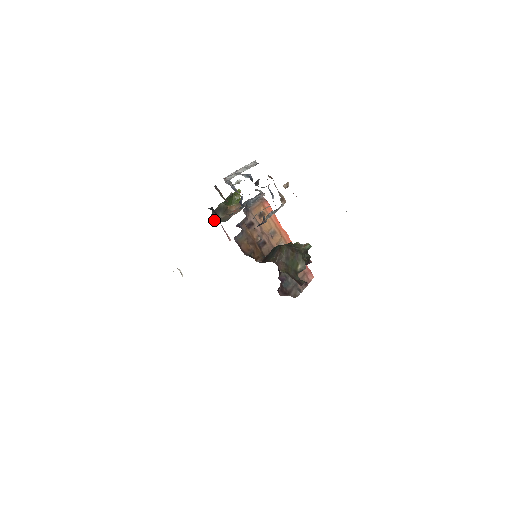
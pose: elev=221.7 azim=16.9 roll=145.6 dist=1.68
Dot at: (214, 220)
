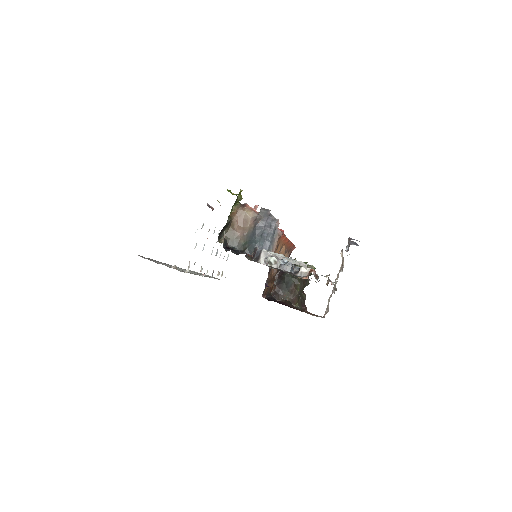
Dot at: (220, 239)
